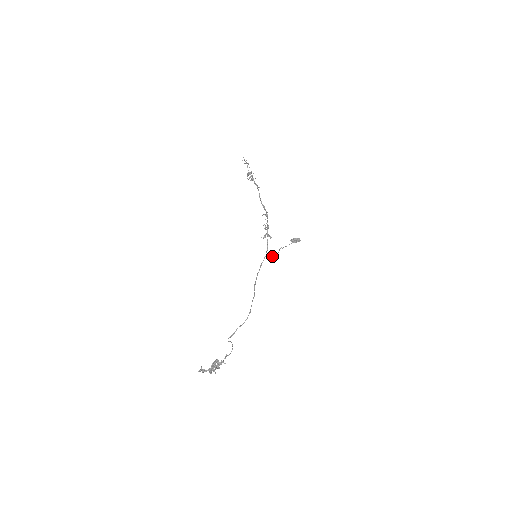
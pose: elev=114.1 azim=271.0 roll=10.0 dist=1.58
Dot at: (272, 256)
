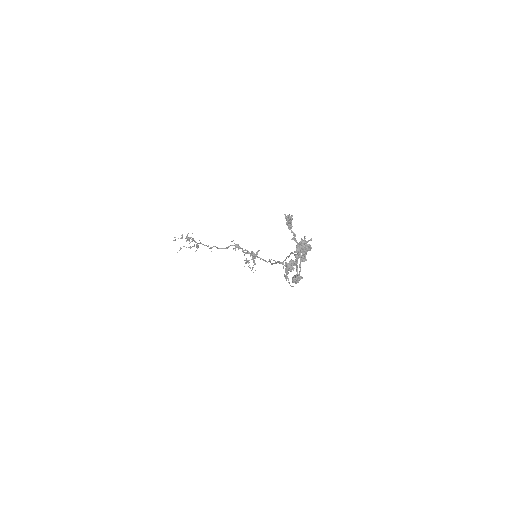
Dot at: occluded
